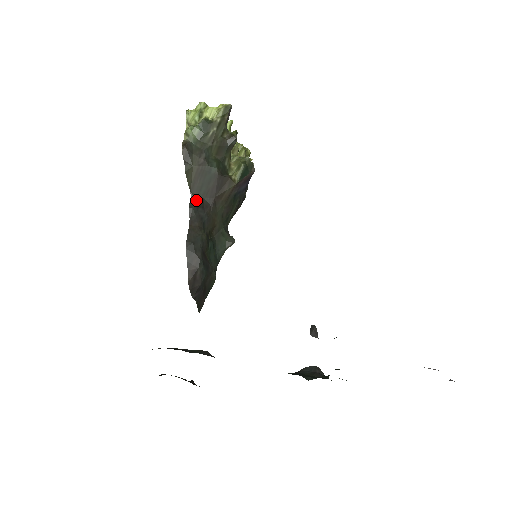
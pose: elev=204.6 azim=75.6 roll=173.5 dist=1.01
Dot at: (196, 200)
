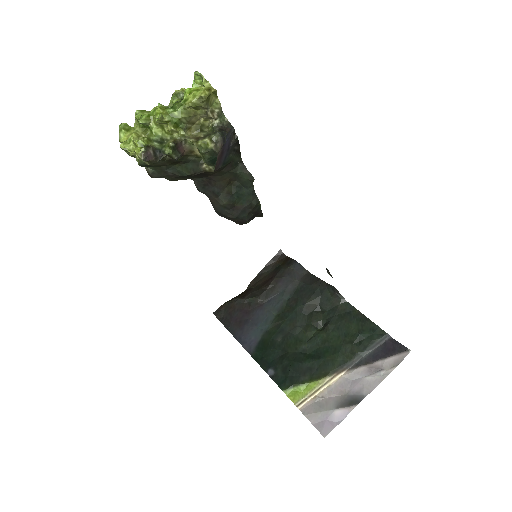
Dot at: (198, 182)
